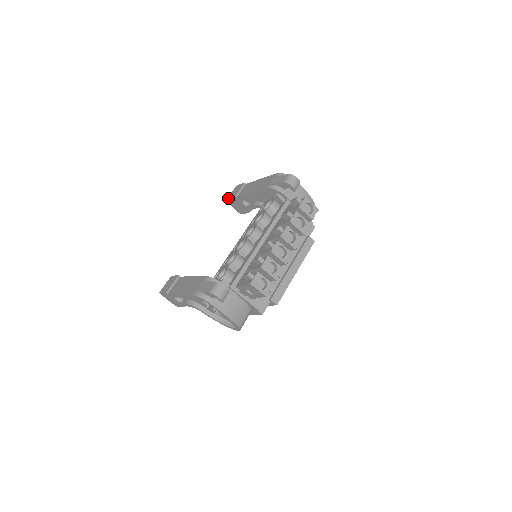
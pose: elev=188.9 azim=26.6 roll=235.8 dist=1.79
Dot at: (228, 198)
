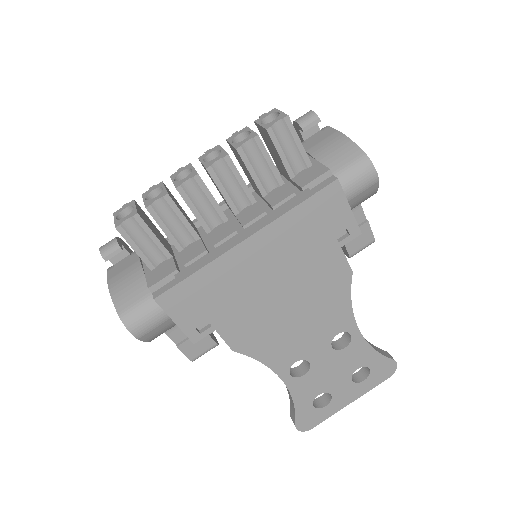
Dot at: occluded
